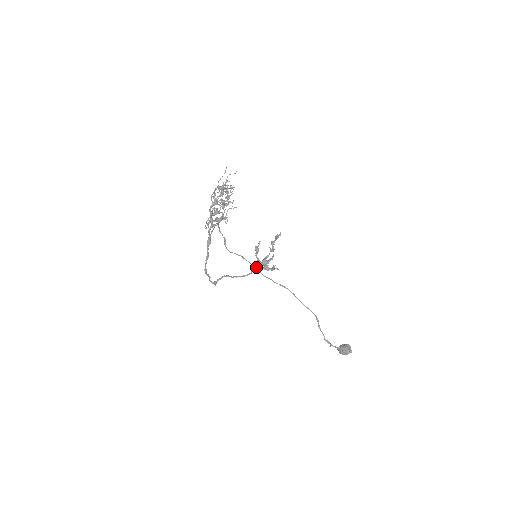
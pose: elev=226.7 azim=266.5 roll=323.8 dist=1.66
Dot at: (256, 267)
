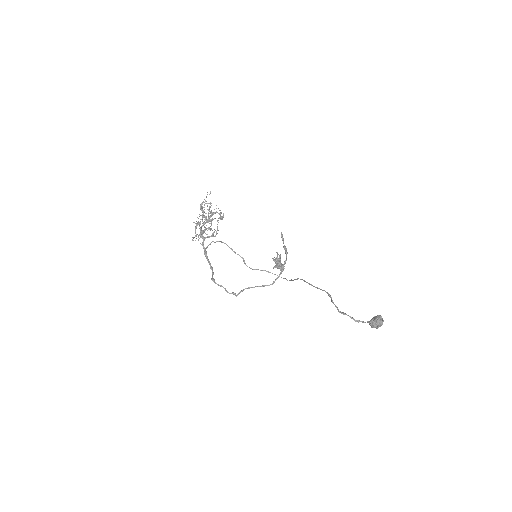
Dot at: occluded
